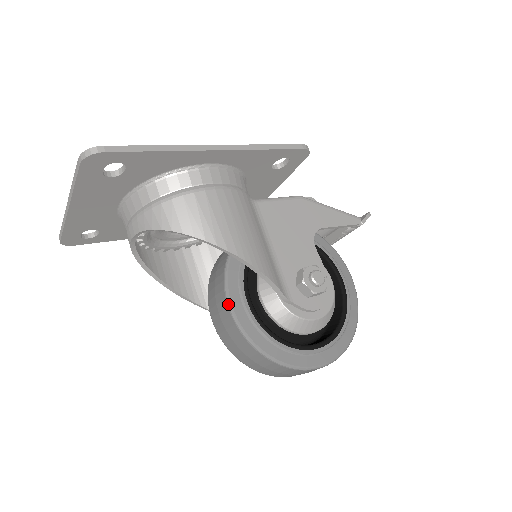
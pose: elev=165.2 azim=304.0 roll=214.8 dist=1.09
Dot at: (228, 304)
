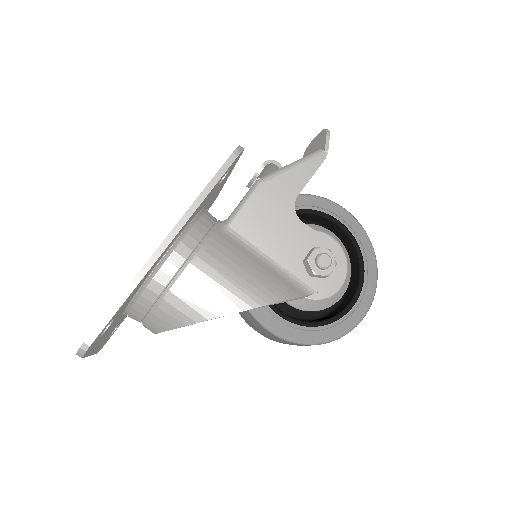
Dot at: (266, 330)
